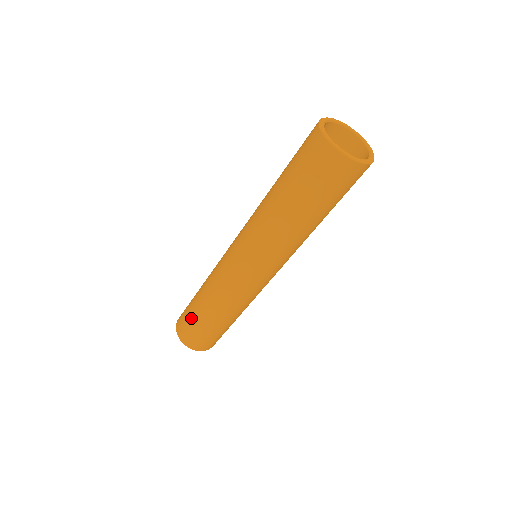
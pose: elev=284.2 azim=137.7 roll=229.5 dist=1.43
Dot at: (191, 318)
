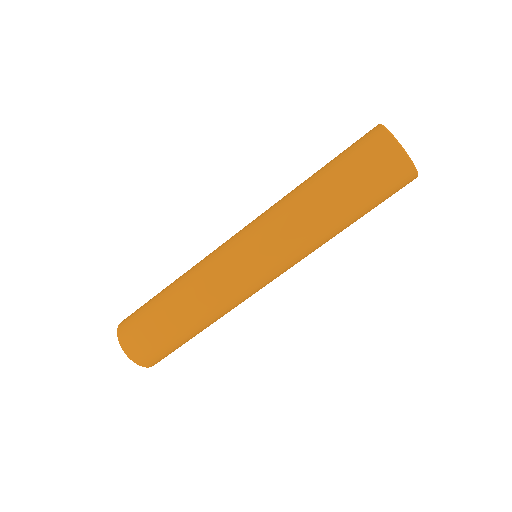
Dot at: (148, 309)
